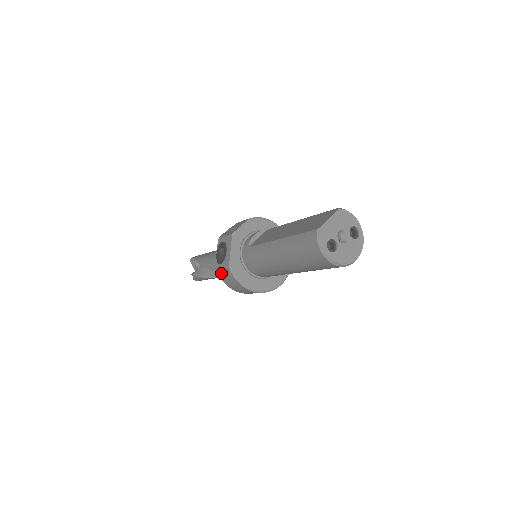
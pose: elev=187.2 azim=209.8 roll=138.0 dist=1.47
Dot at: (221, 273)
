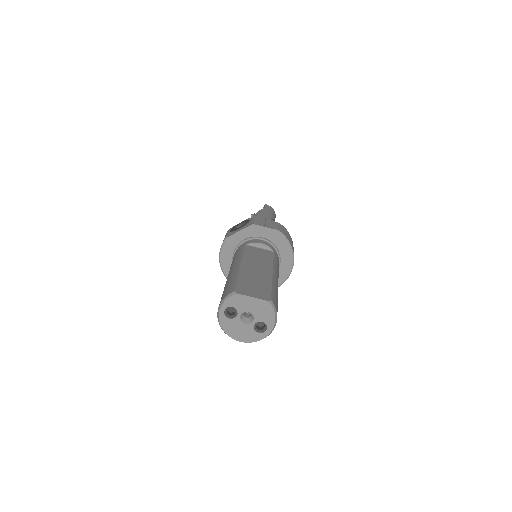
Dot at: occluded
